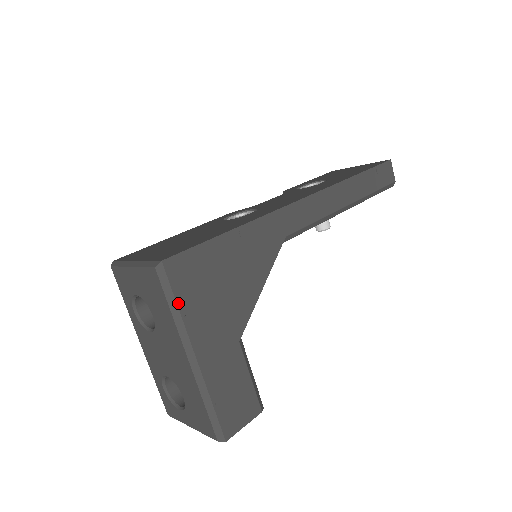
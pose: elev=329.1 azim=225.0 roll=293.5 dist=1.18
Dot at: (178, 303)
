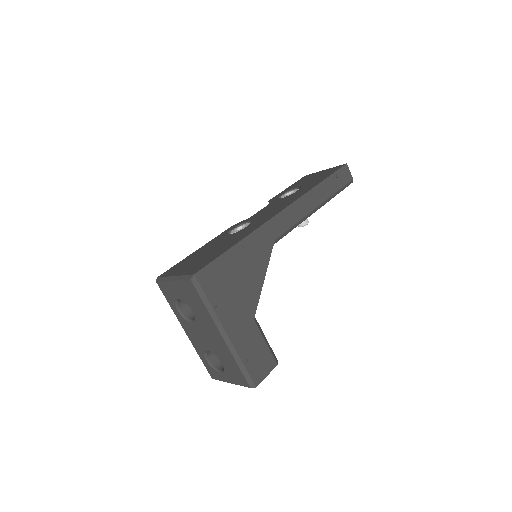
Dot at: (209, 300)
